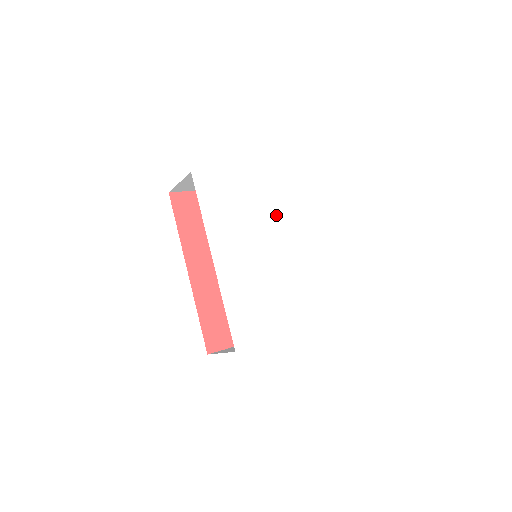
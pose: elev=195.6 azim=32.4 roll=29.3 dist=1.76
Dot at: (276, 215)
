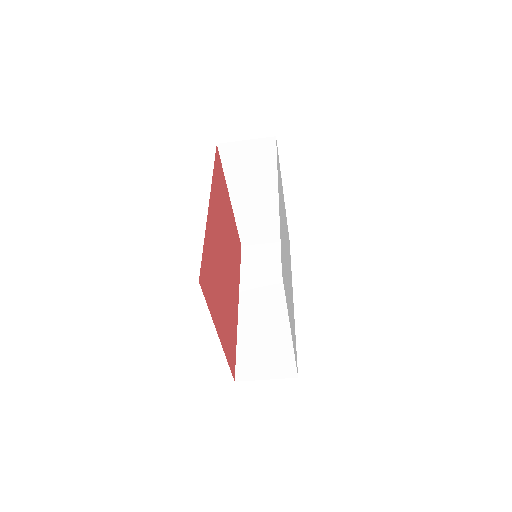
Dot at: occluded
